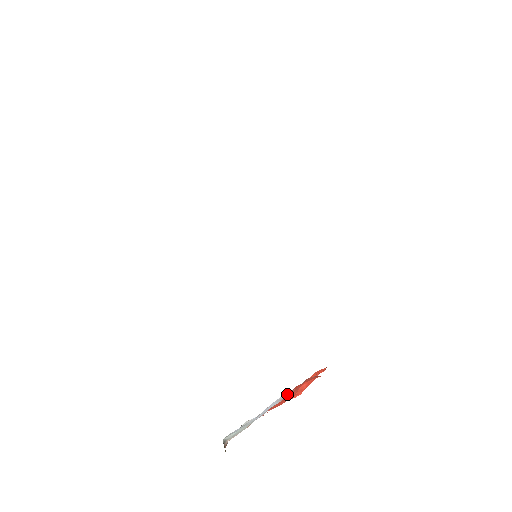
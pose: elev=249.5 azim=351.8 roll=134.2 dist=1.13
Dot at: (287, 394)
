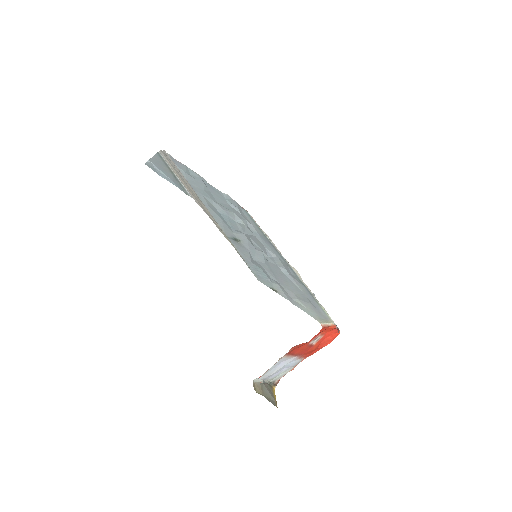
Dot at: (286, 357)
